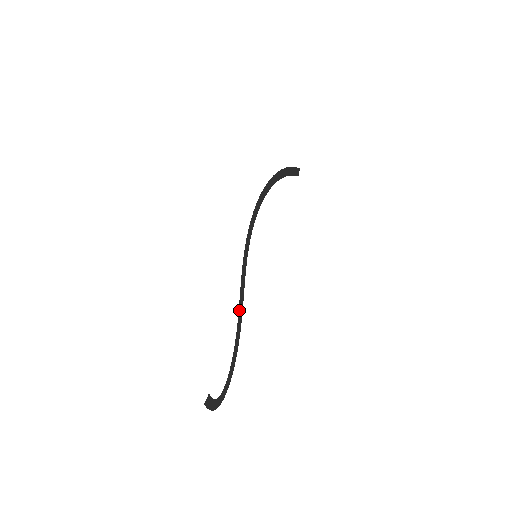
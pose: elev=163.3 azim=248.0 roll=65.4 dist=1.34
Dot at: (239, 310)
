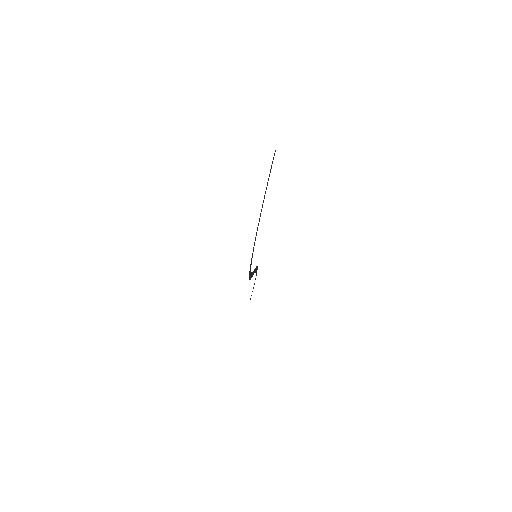
Dot at: occluded
